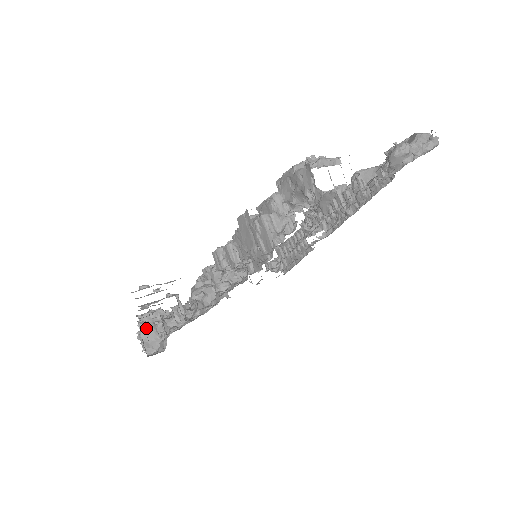
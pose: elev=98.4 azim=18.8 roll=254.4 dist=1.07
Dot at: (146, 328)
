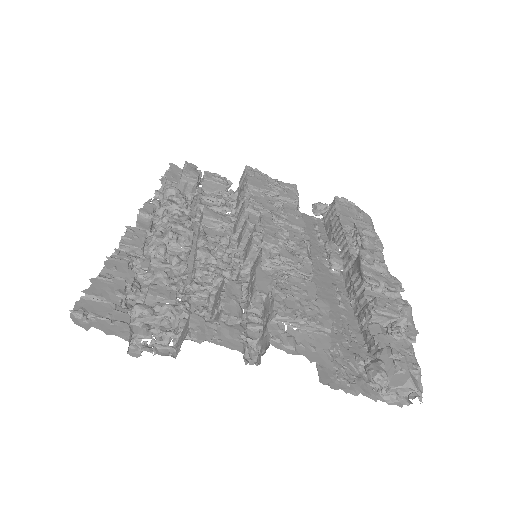
Dot at: (142, 221)
